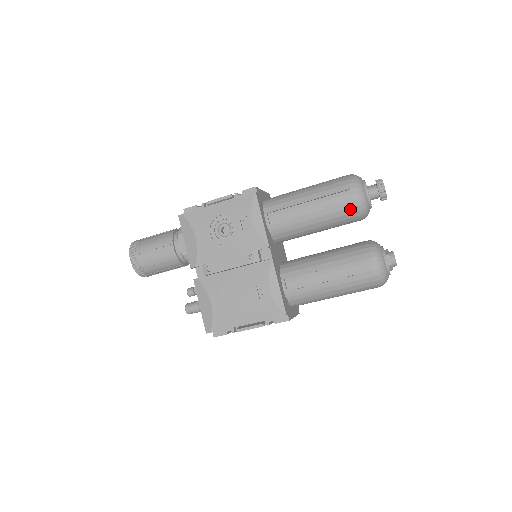
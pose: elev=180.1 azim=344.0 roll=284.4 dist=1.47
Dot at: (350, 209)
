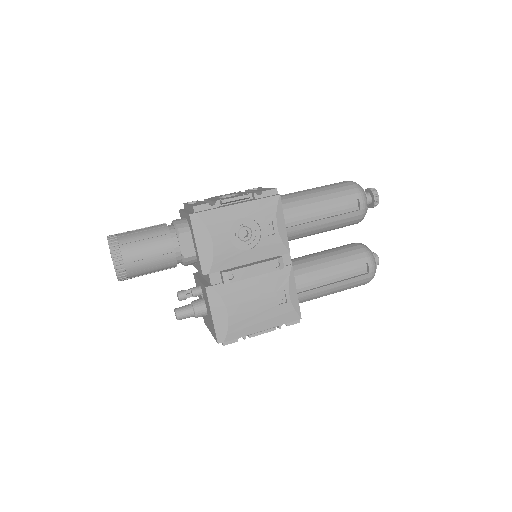
Dot at: (356, 217)
